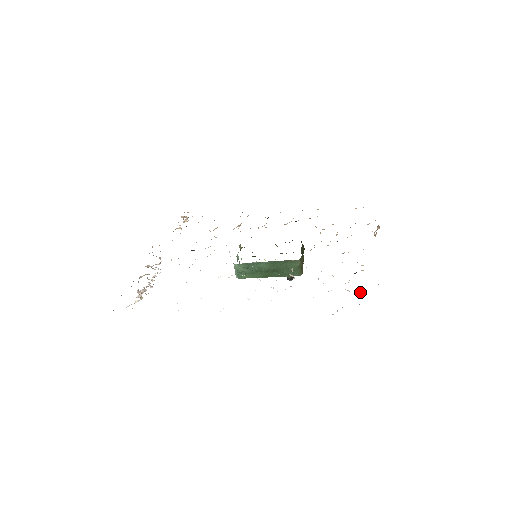
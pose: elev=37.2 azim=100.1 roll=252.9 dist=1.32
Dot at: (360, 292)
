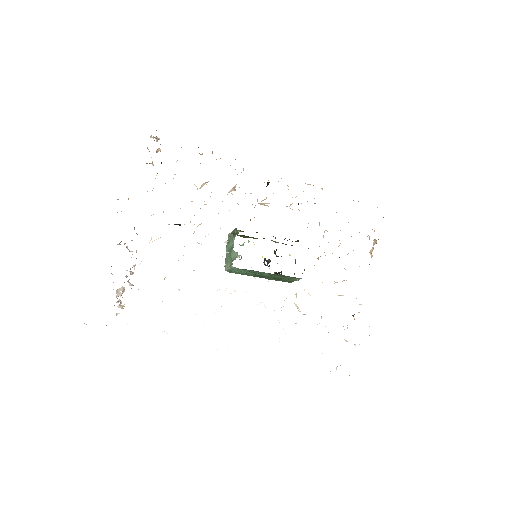
Dot at: occluded
